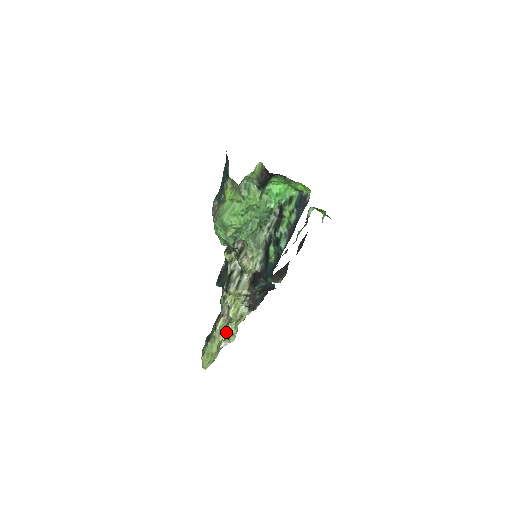
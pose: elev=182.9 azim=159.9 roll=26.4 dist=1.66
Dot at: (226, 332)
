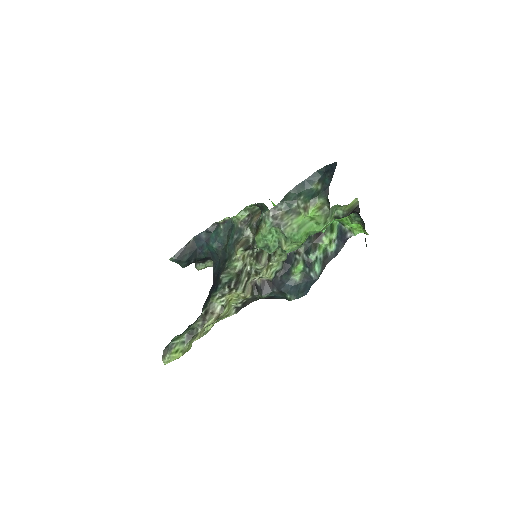
Dot at: occluded
